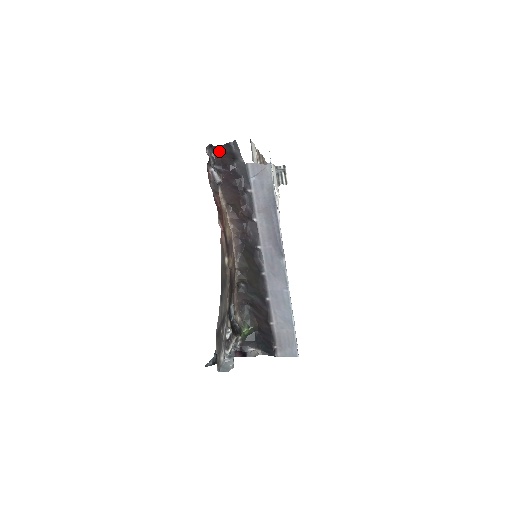
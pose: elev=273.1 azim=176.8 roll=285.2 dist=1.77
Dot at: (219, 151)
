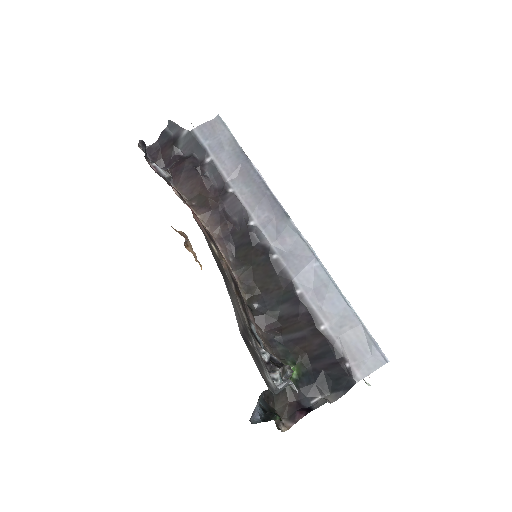
Dot at: (156, 150)
